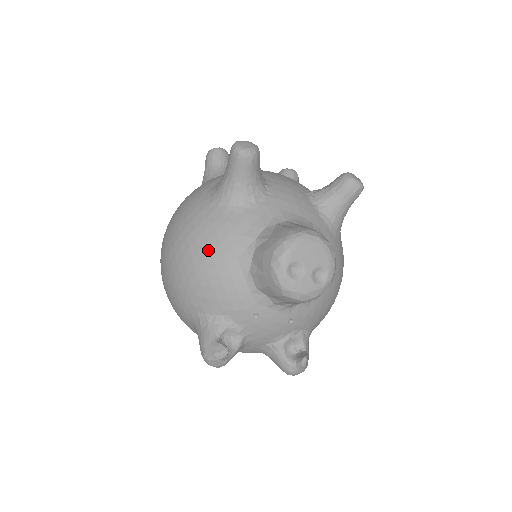
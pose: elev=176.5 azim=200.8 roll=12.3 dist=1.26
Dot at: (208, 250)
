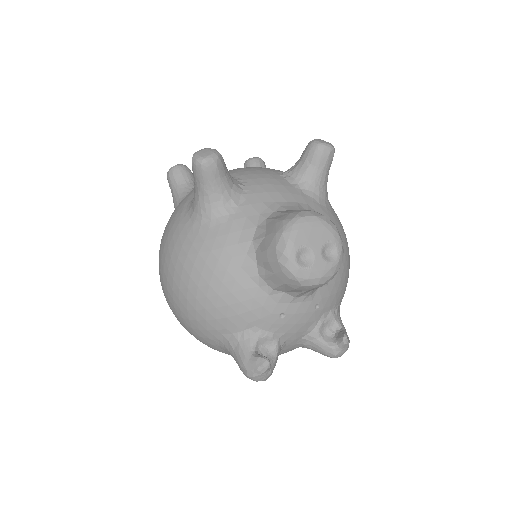
Dot at: (210, 271)
